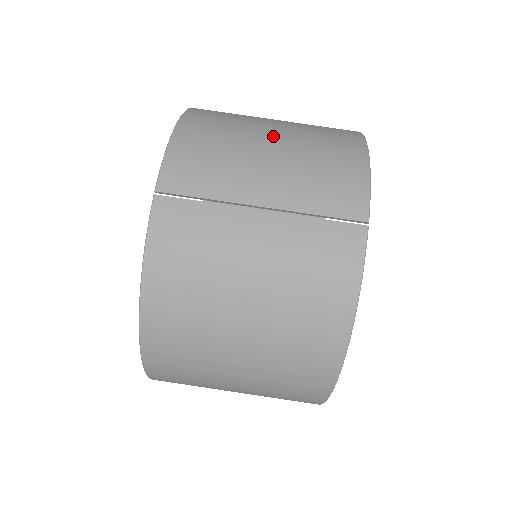
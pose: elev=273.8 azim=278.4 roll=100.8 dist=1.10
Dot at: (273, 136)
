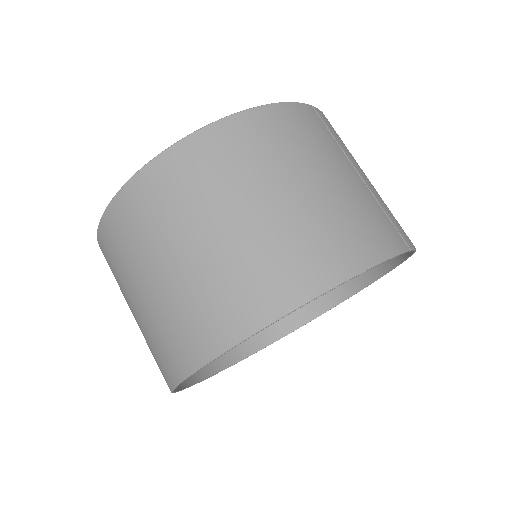
Dot at: occluded
